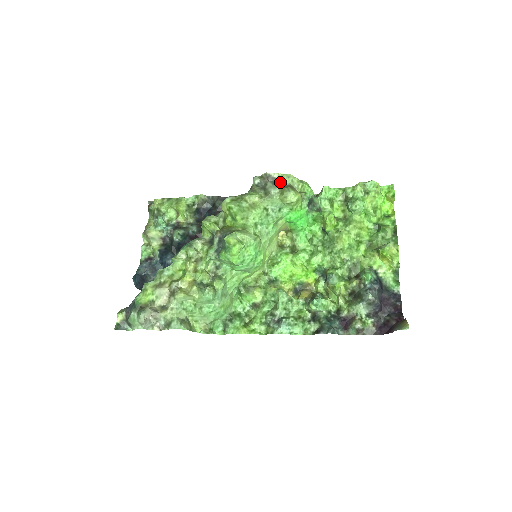
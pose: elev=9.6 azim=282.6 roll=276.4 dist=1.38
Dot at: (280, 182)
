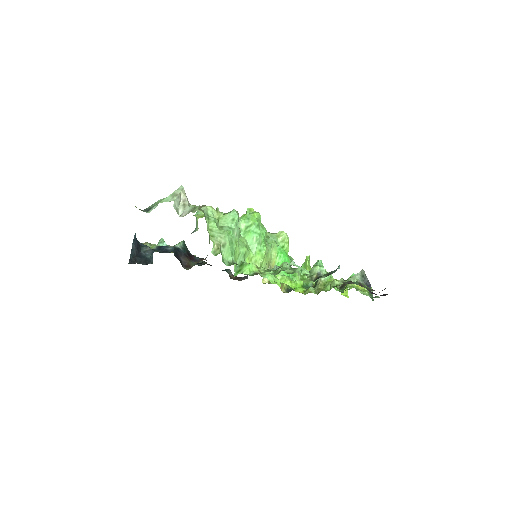
Dot at: occluded
